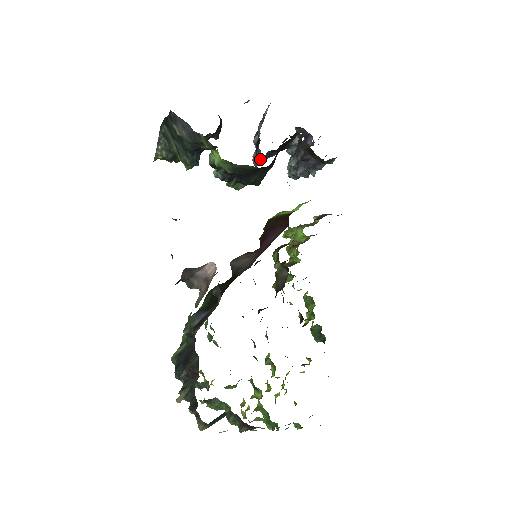
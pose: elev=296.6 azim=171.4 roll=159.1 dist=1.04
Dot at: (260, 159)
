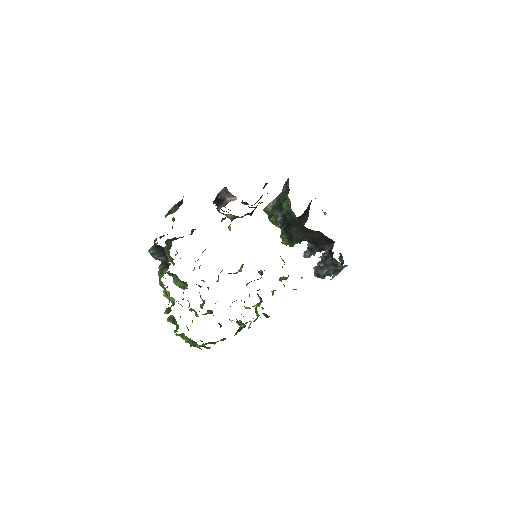
Dot at: (308, 251)
